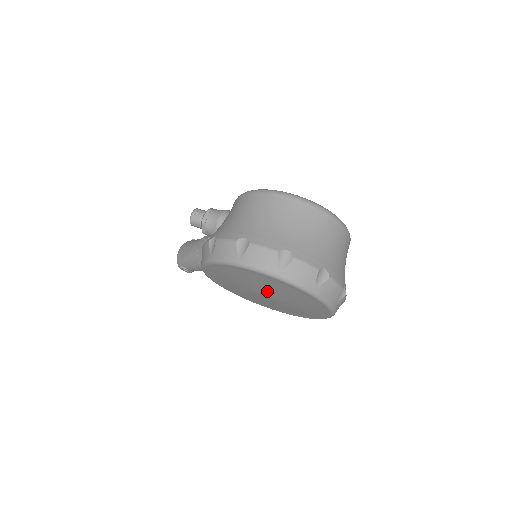
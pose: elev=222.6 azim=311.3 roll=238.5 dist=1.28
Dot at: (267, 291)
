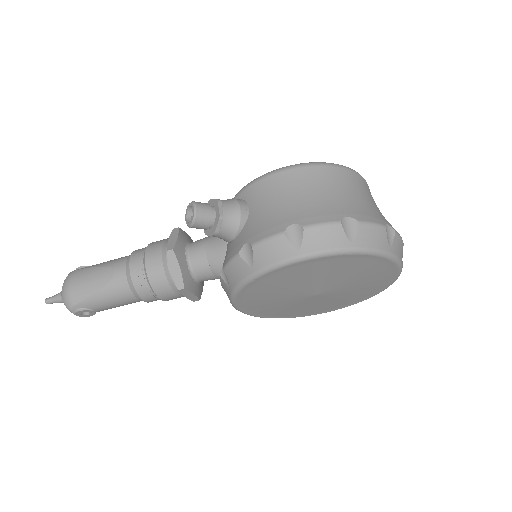
Dot at: (337, 284)
